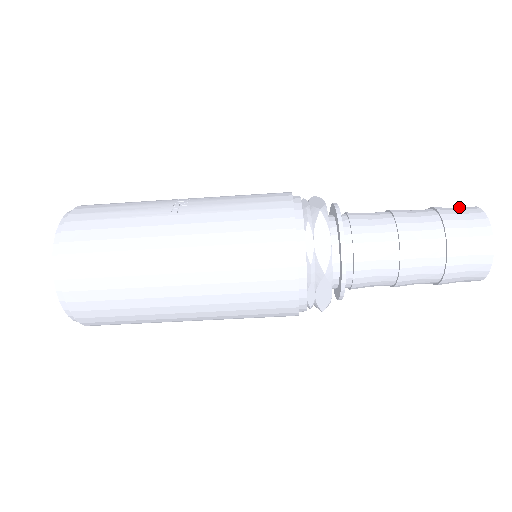
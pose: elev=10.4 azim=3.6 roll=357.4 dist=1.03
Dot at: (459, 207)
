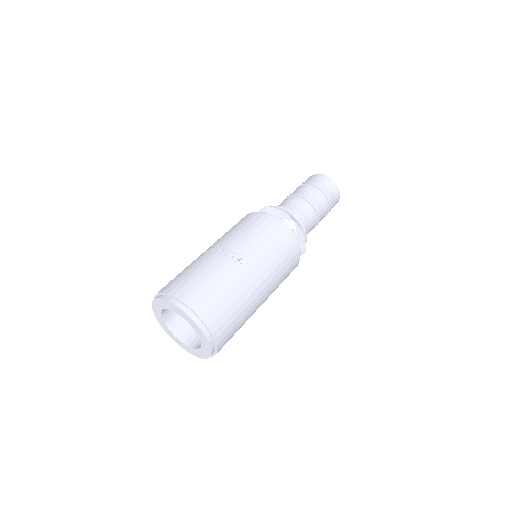
Dot at: (318, 178)
